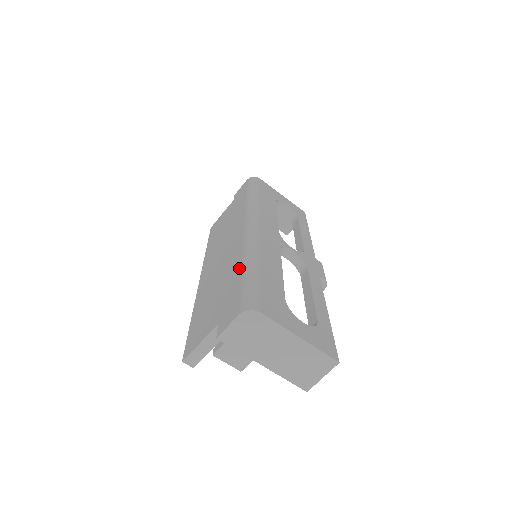
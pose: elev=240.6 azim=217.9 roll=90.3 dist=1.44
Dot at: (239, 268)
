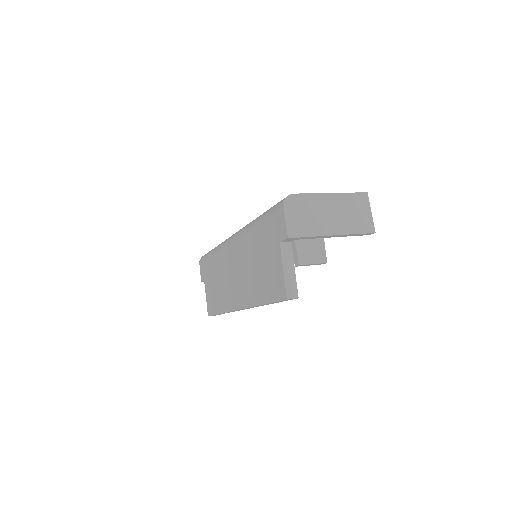
Dot at: (254, 230)
